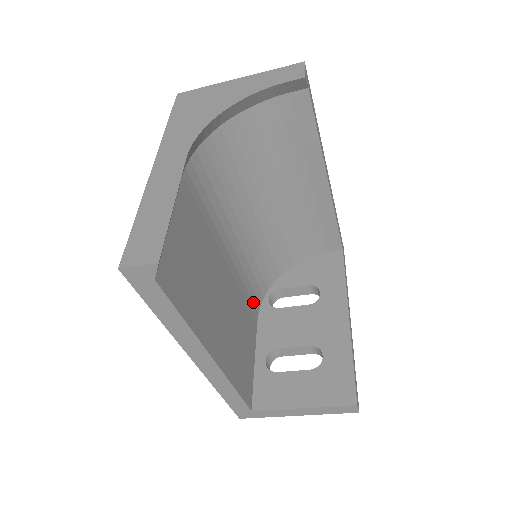
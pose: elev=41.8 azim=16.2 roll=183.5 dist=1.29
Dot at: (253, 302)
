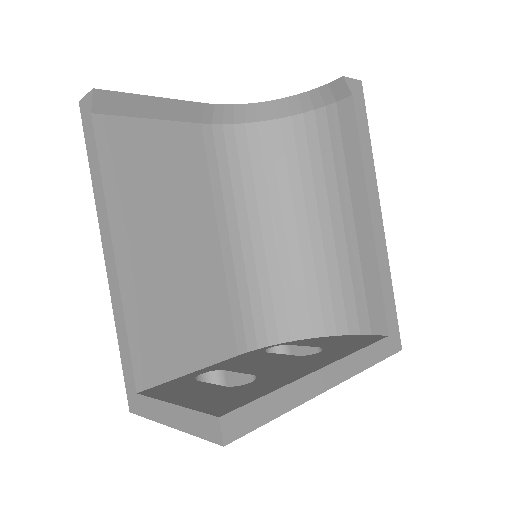
Dot at: (245, 329)
